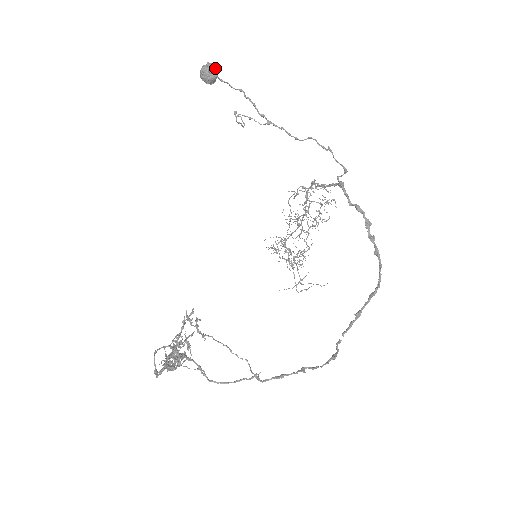
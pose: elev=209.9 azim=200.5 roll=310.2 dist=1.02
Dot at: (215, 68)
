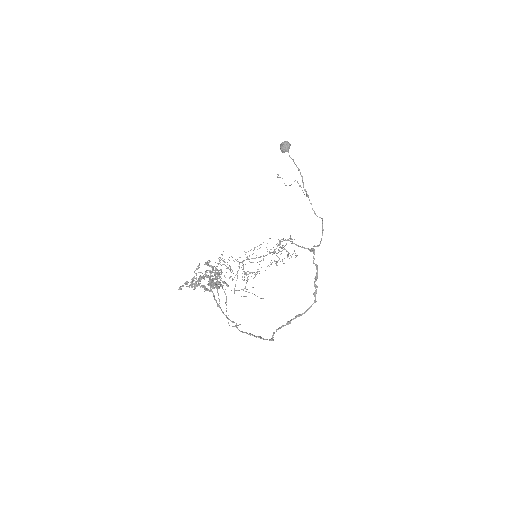
Dot at: (289, 147)
